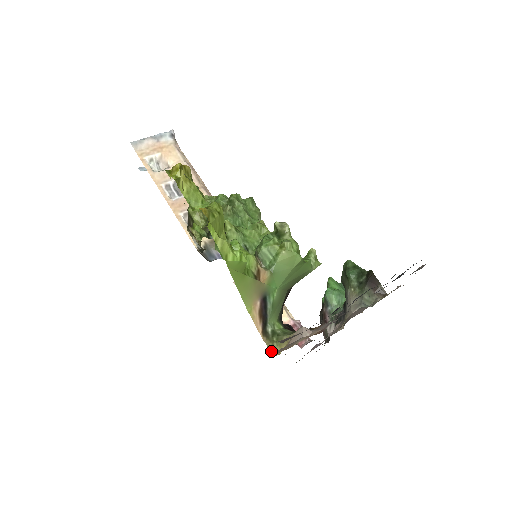
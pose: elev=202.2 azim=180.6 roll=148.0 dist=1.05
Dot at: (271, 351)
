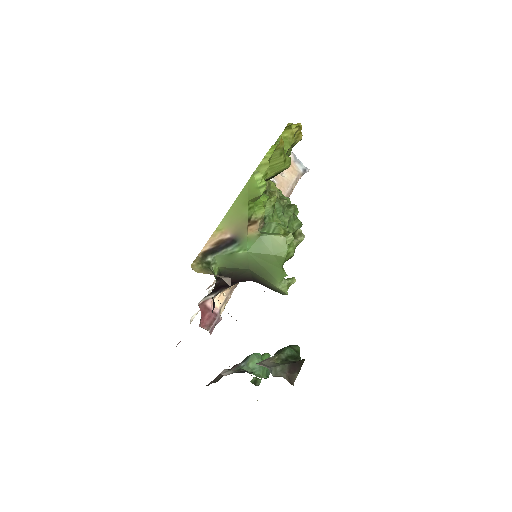
Dot at: (193, 263)
